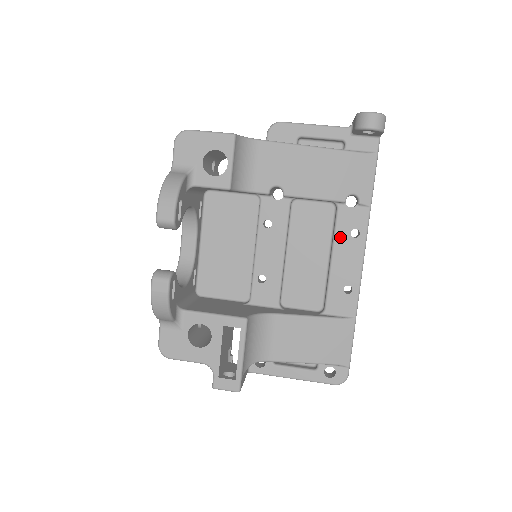
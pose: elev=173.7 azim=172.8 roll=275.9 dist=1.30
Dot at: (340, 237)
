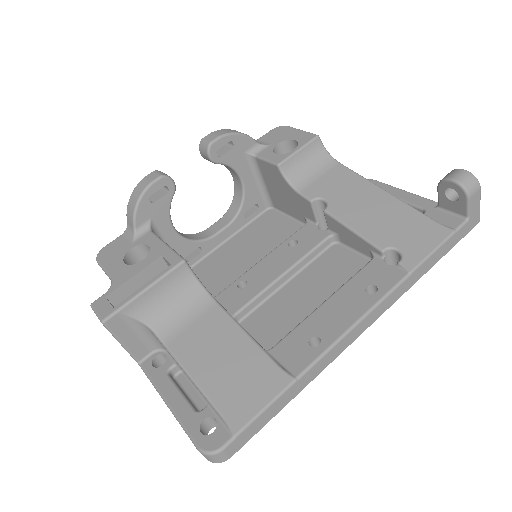
Dot at: (352, 285)
